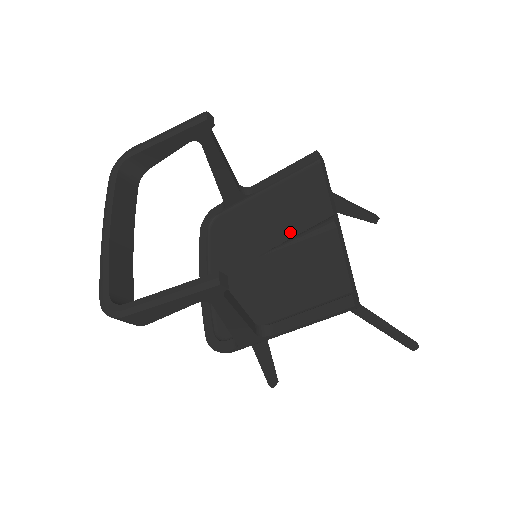
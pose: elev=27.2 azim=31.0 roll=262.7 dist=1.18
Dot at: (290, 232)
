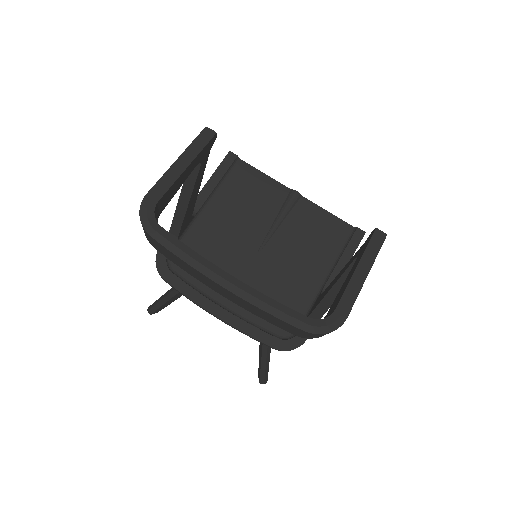
Dot at: (267, 221)
